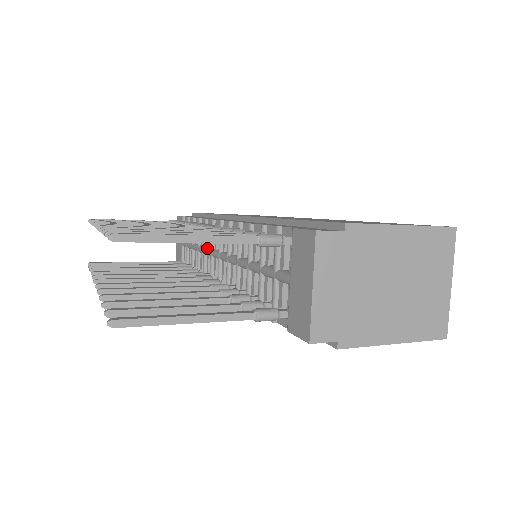
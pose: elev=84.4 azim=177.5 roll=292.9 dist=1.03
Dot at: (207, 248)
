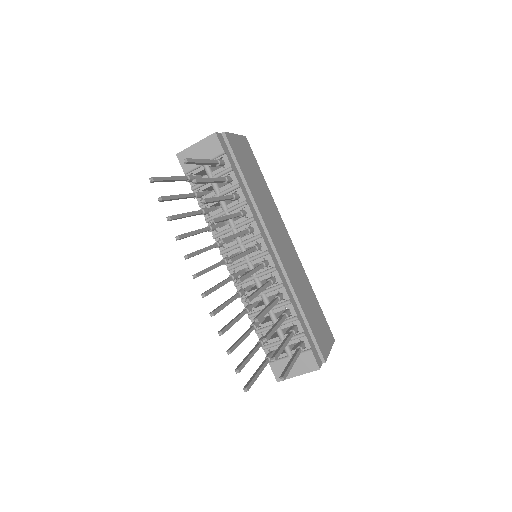
Dot at: occluded
